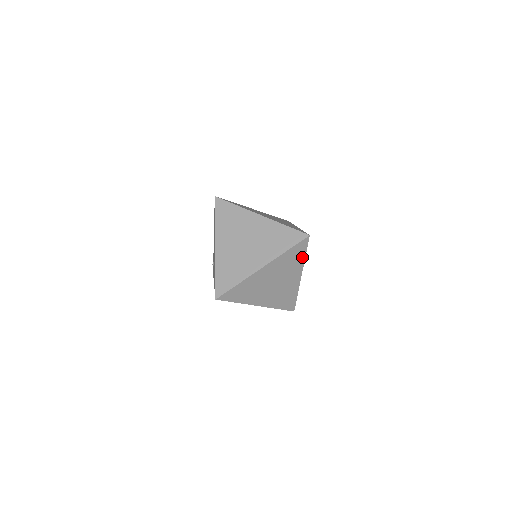
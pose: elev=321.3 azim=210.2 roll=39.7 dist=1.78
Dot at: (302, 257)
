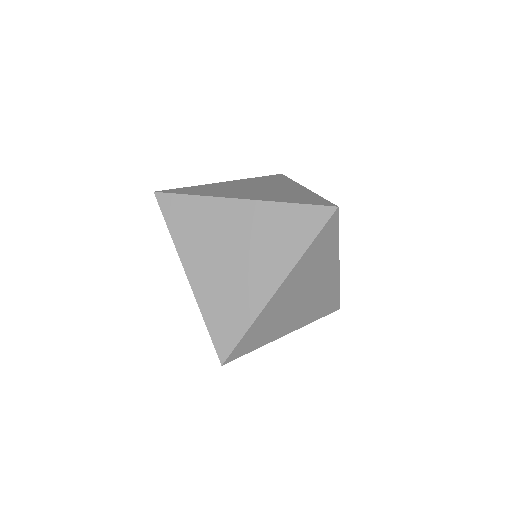
Dot at: (334, 242)
